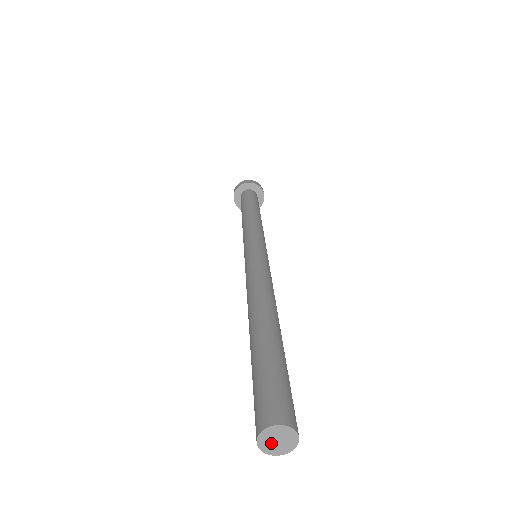
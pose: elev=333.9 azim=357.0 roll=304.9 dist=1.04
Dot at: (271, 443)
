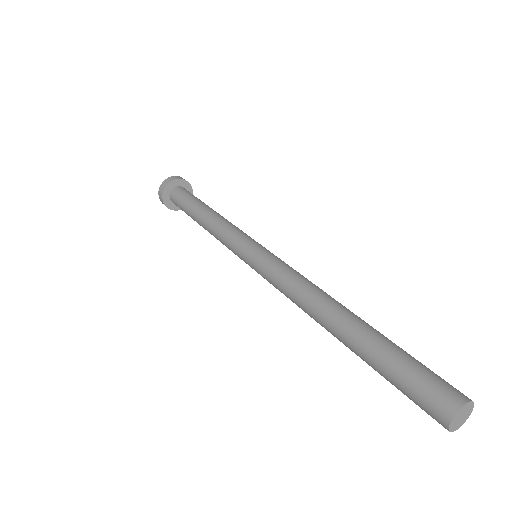
Dot at: (457, 419)
